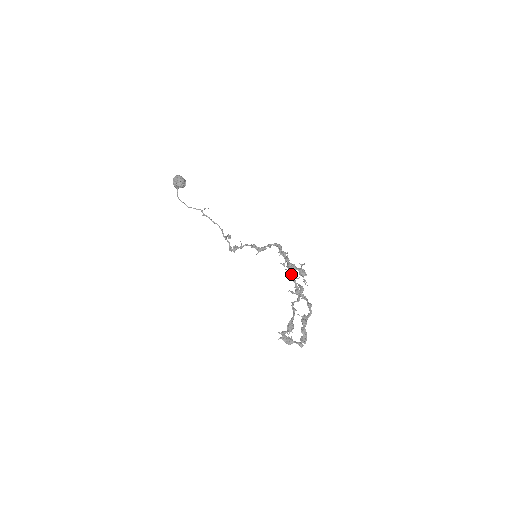
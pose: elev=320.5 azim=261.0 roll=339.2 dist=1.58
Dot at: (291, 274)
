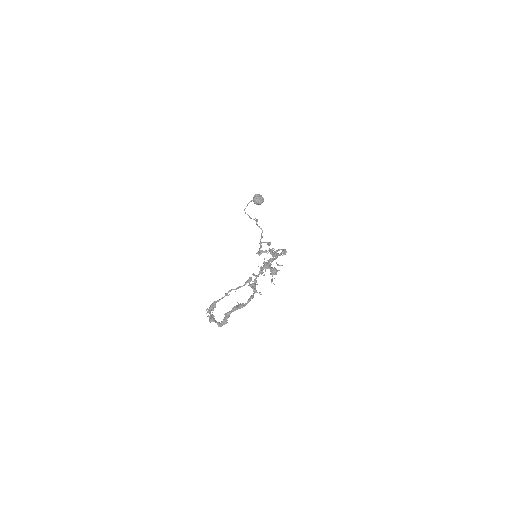
Dot at: (260, 271)
